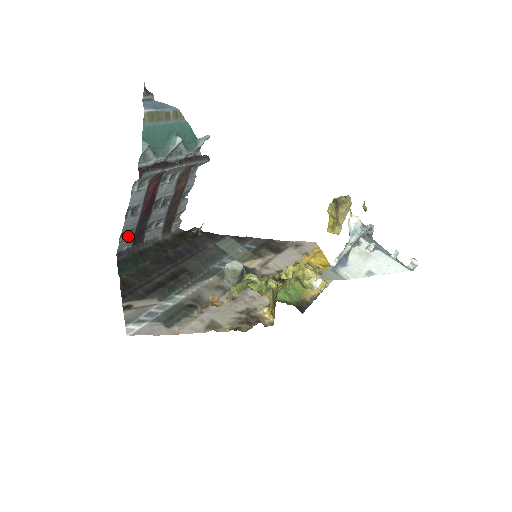
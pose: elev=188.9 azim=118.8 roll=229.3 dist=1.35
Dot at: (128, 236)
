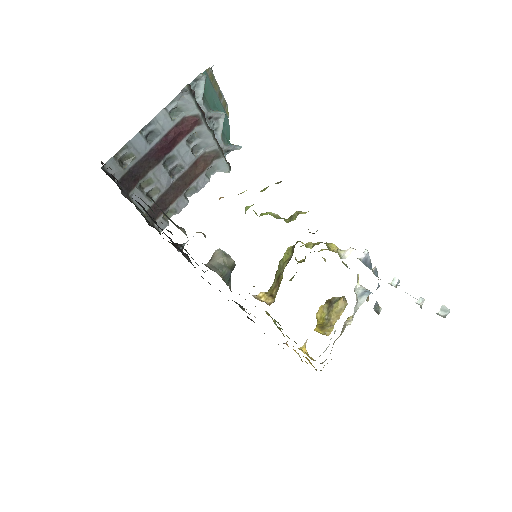
Dot at: (123, 165)
